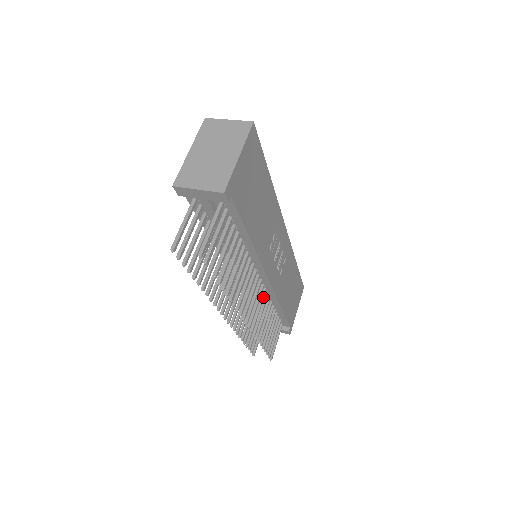
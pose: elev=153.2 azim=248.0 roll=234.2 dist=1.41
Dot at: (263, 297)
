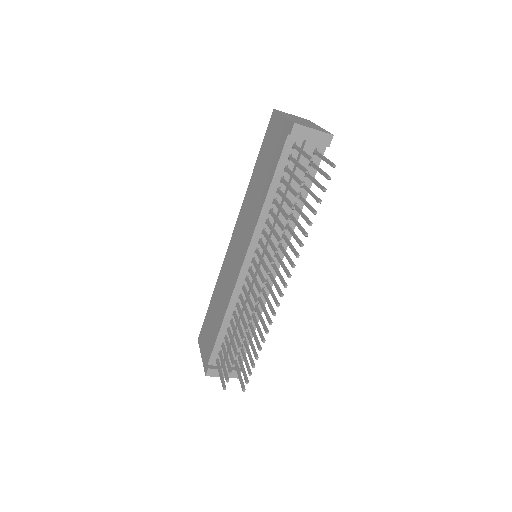
Dot at: occluded
